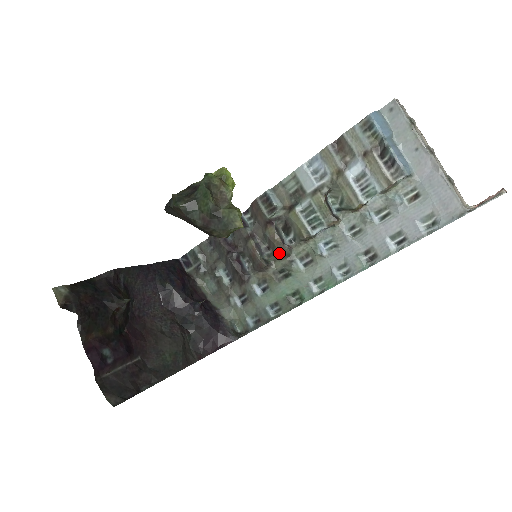
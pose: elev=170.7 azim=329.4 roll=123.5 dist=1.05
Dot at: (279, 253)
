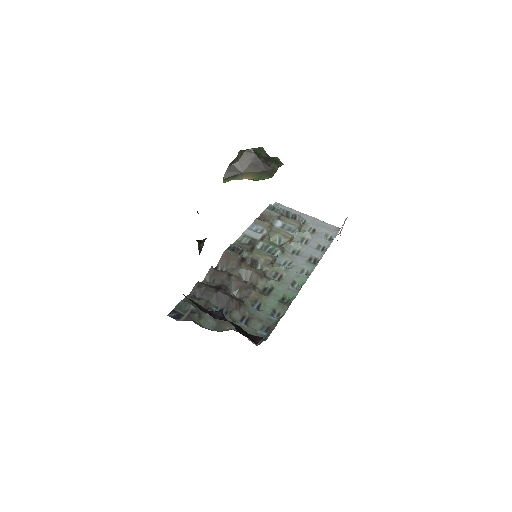
Dot at: (259, 275)
